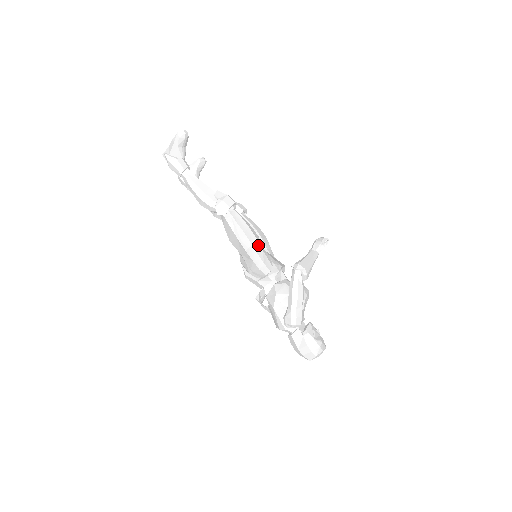
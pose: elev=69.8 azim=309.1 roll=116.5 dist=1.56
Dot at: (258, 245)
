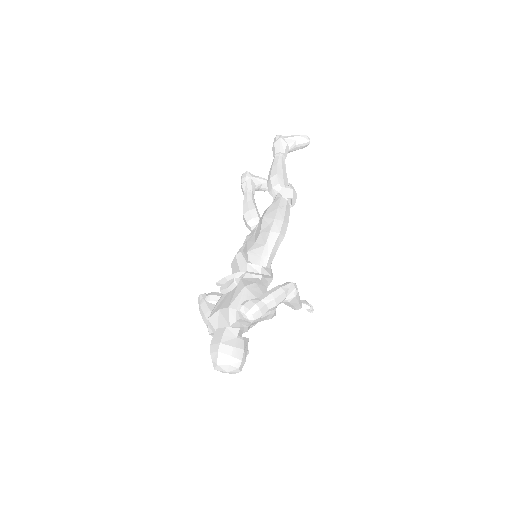
Dot at: (280, 241)
